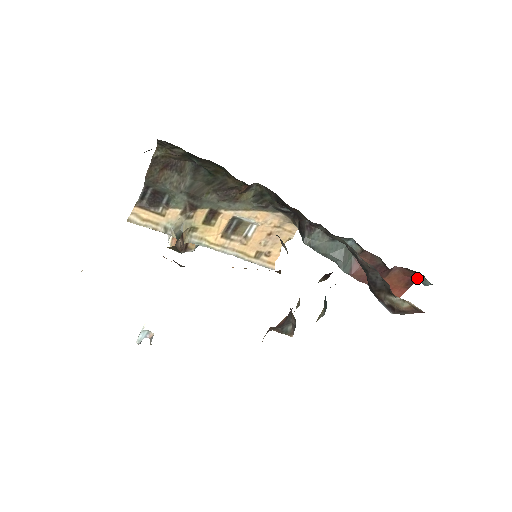
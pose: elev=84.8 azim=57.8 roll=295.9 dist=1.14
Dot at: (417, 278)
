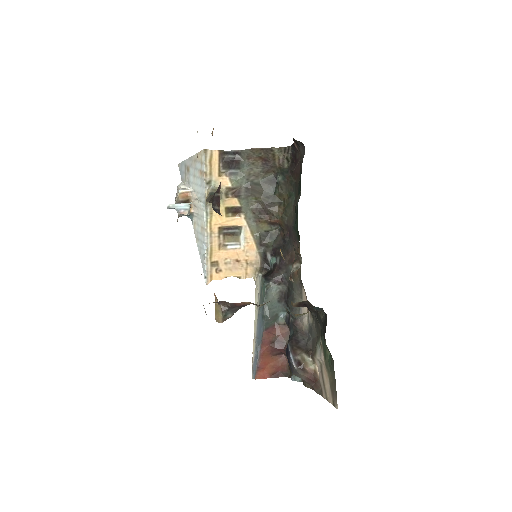
Dot at: (283, 375)
